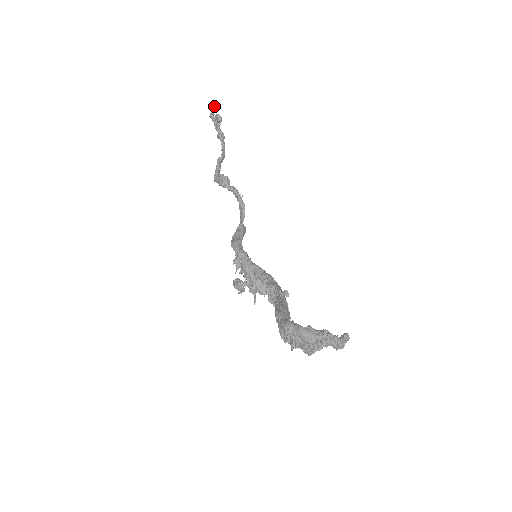
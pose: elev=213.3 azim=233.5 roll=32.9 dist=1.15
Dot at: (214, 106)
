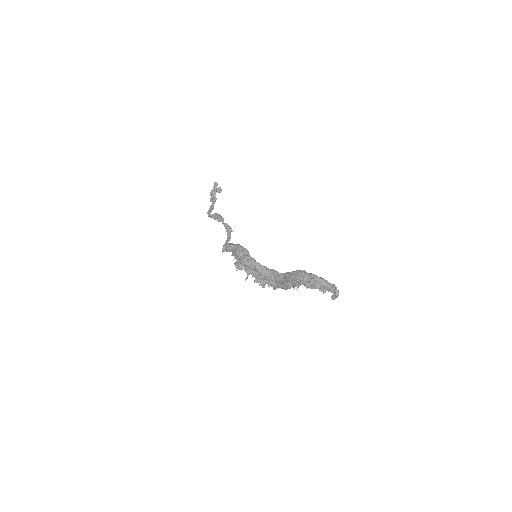
Dot at: (217, 183)
